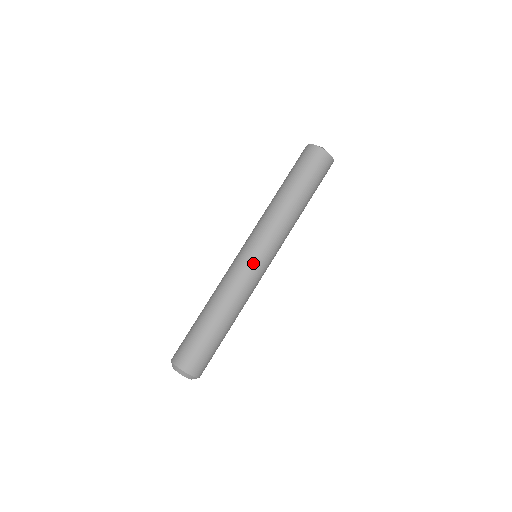
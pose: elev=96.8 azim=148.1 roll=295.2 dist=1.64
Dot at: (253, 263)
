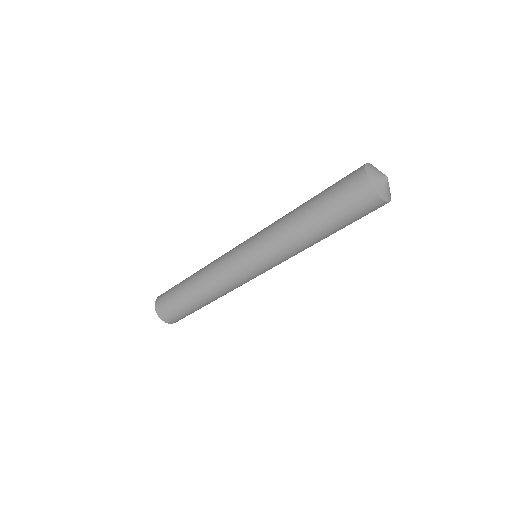
Dot at: (244, 272)
